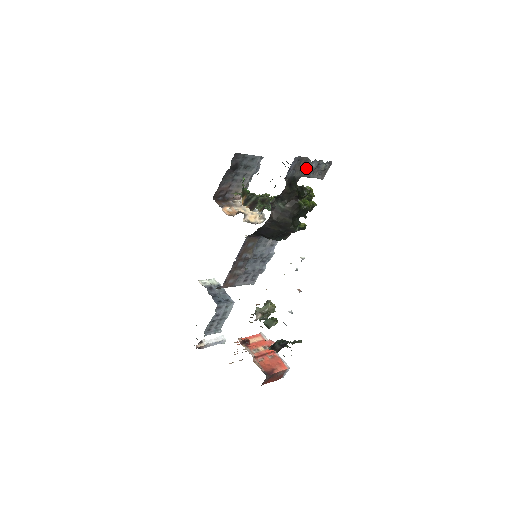
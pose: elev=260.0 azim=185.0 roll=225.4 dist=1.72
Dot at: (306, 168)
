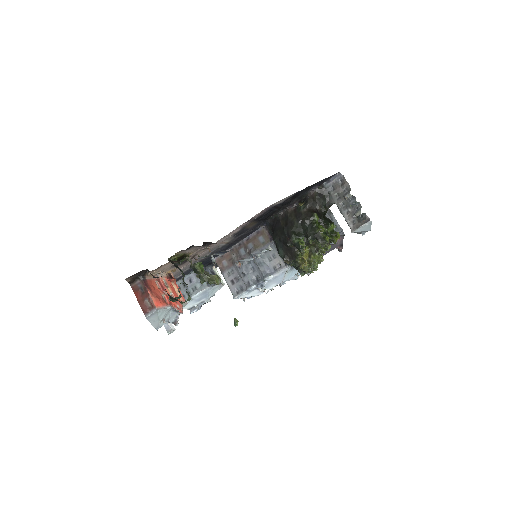
Dot at: (344, 198)
